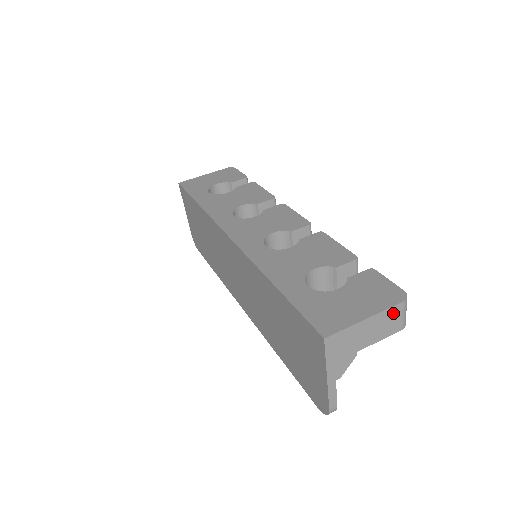
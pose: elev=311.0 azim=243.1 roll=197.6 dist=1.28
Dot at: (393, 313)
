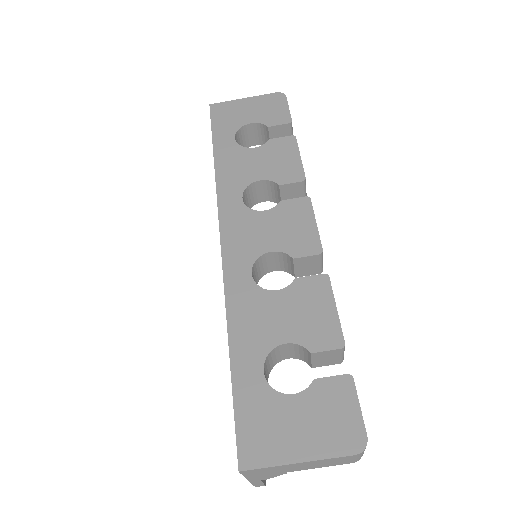
Dot at: (340, 459)
